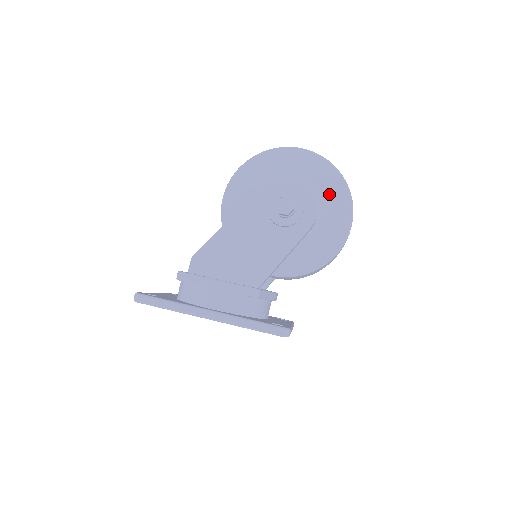
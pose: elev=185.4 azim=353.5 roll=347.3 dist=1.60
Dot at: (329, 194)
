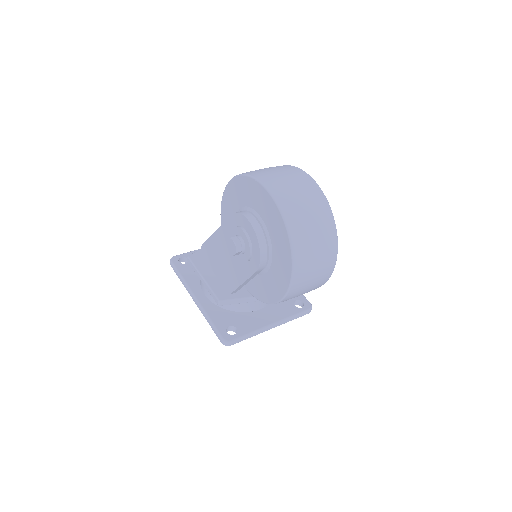
Dot at: (278, 245)
